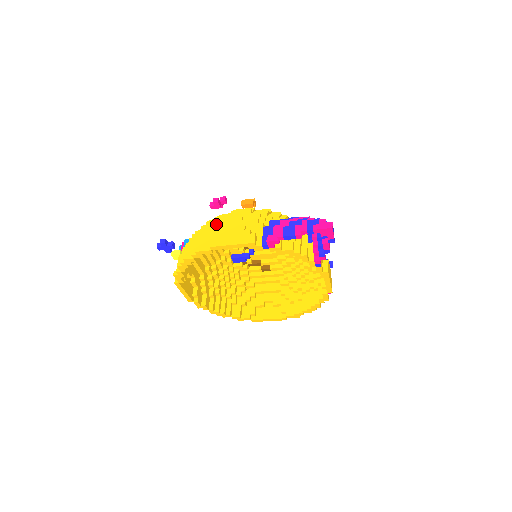
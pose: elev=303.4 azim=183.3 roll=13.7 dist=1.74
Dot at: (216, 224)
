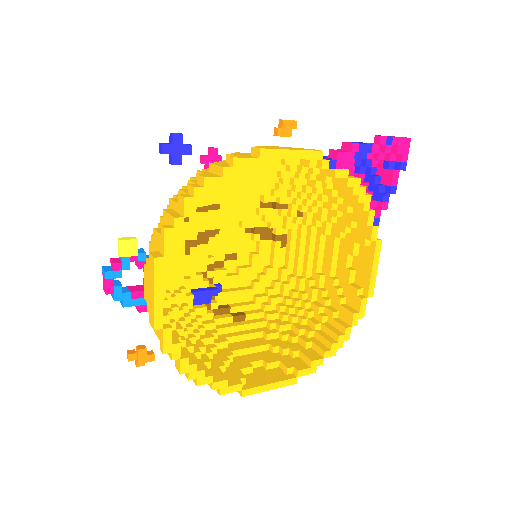
Dot at: (239, 152)
